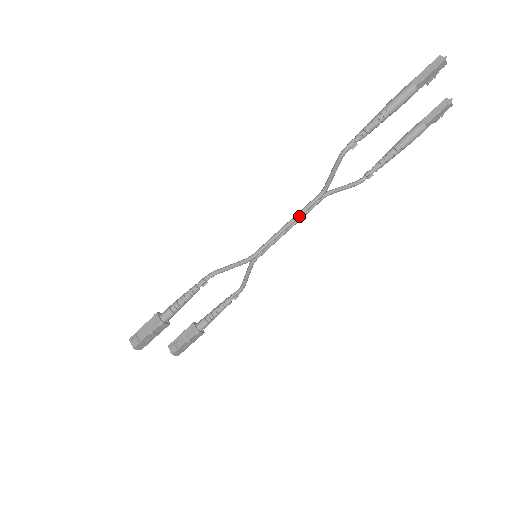
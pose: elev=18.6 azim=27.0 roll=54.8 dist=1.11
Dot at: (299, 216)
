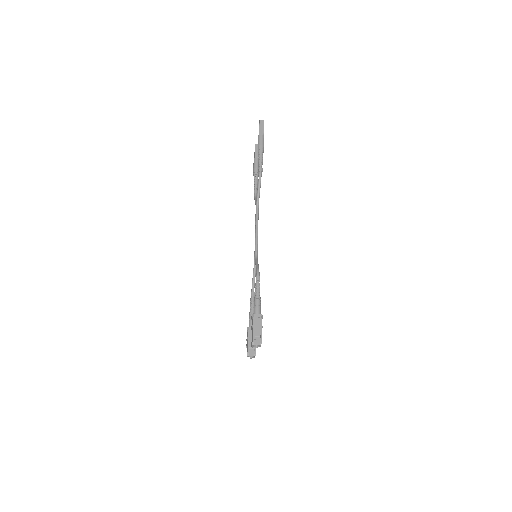
Dot at: occluded
